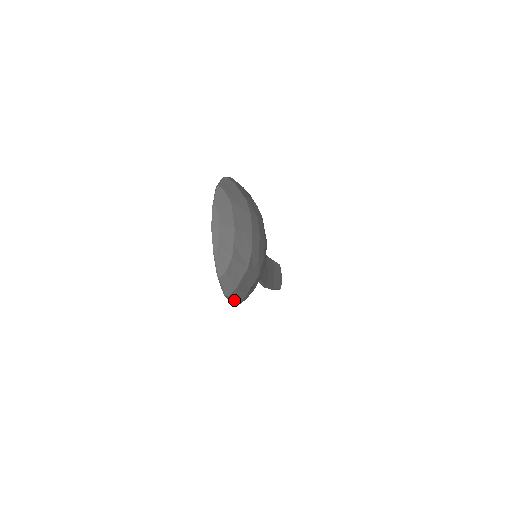
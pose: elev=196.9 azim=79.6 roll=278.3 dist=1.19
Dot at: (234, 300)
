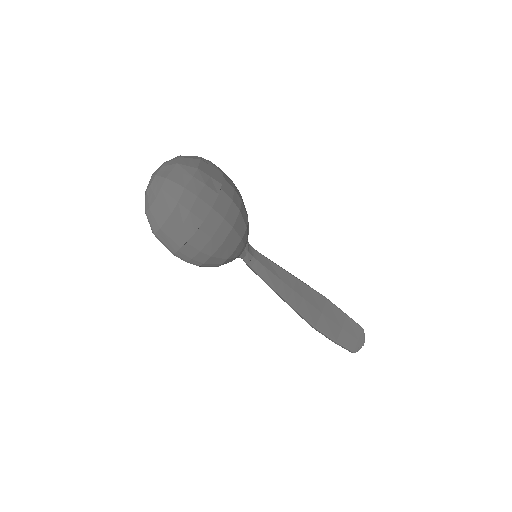
Dot at: (166, 245)
